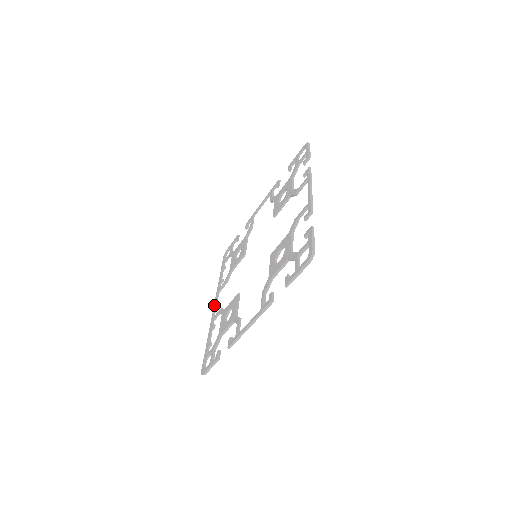
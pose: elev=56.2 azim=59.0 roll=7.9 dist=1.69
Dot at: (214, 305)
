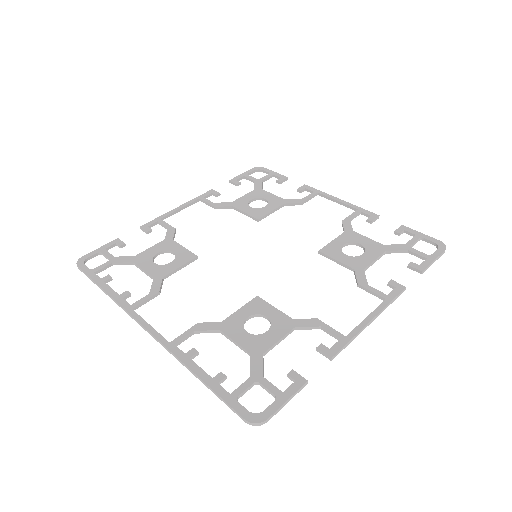
Dot at: (147, 325)
